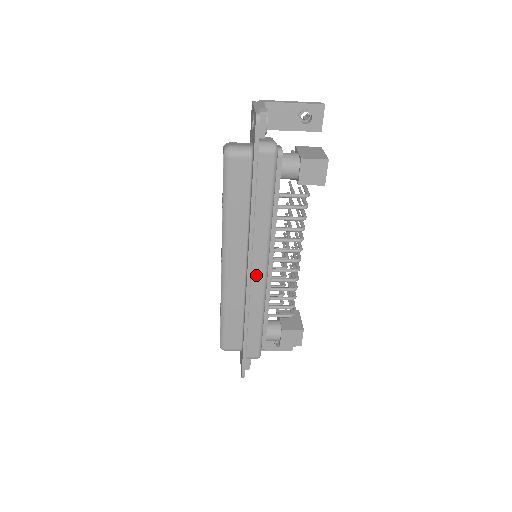
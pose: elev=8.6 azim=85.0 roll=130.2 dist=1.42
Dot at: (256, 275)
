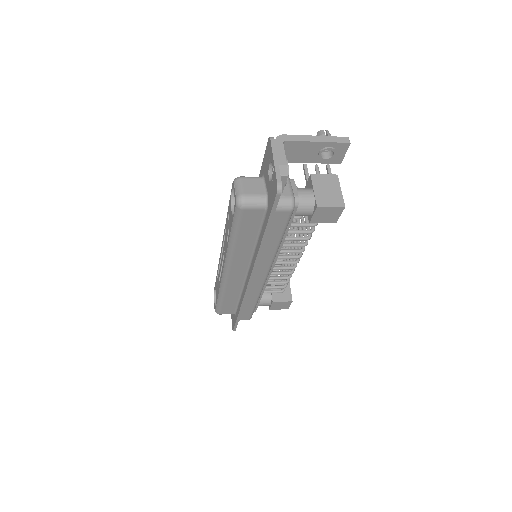
Dot at: (256, 280)
